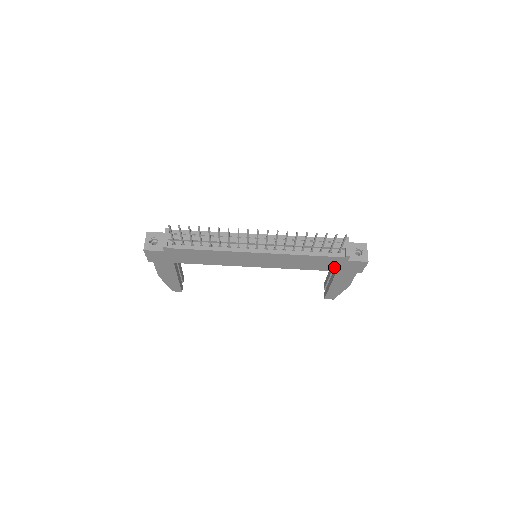
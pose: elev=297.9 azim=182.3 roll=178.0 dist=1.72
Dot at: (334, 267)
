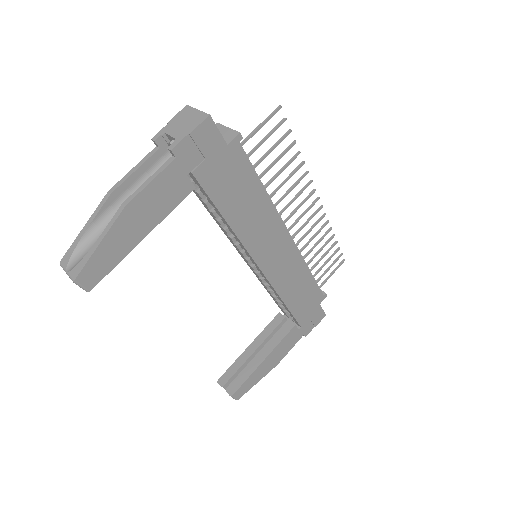
Dot at: (303, 312)
